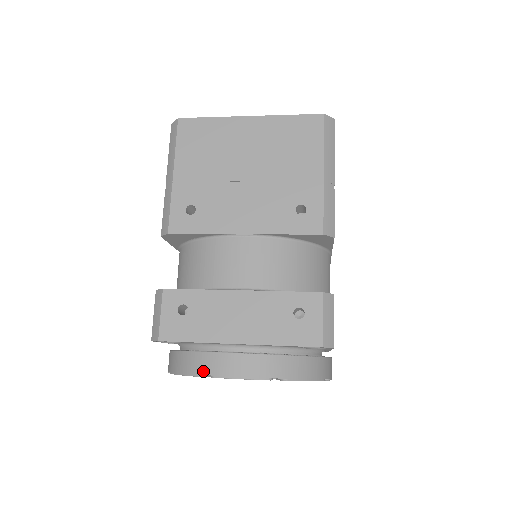
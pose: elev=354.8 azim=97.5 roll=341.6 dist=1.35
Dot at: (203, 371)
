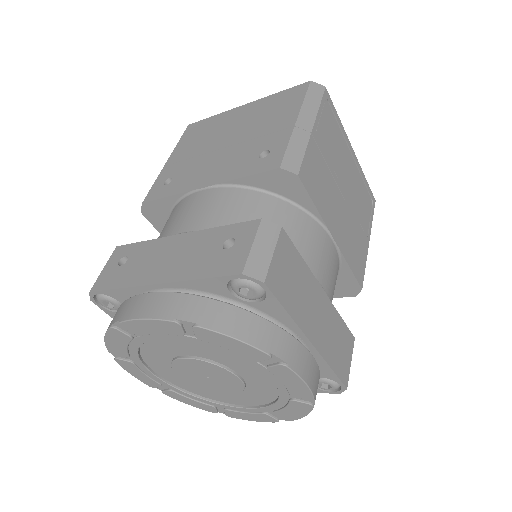
Dot at: (115, 319)
